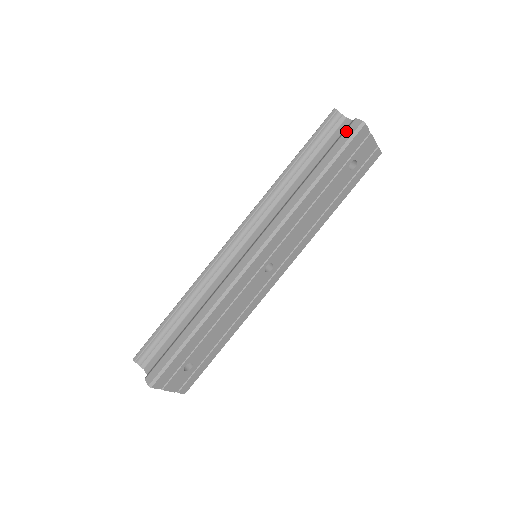
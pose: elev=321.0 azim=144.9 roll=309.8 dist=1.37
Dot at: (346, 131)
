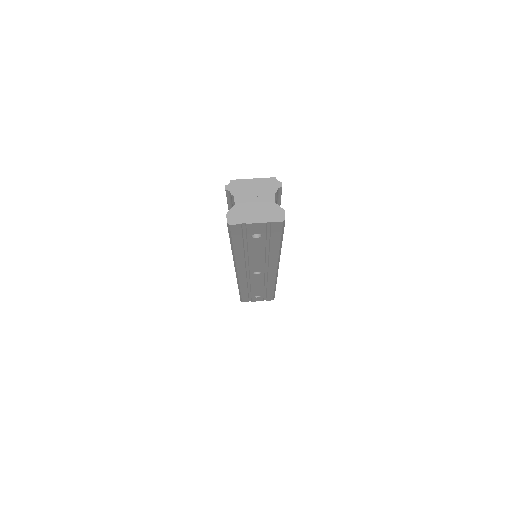
Dot at: occluded
